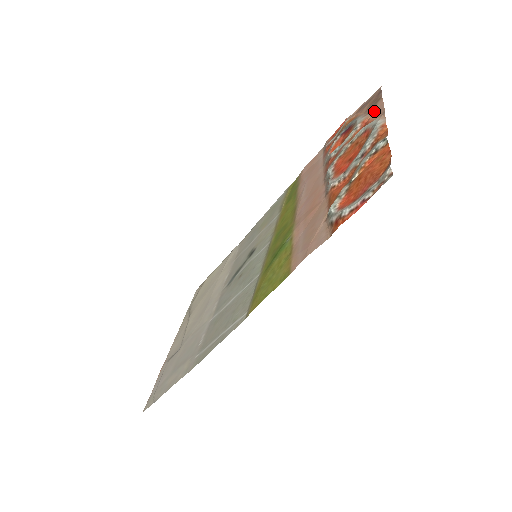
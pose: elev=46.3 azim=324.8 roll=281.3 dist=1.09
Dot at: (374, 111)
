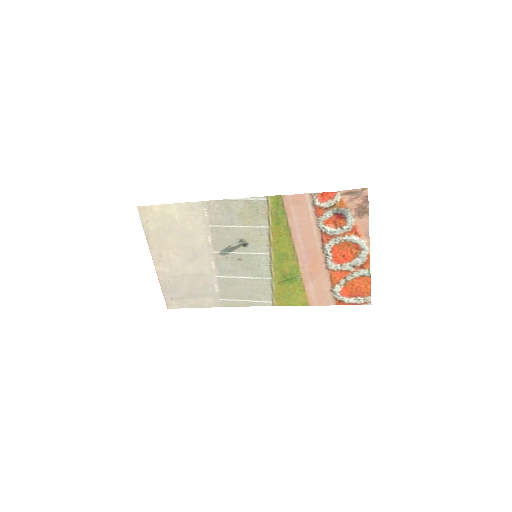
Dot at: (362, 223)
